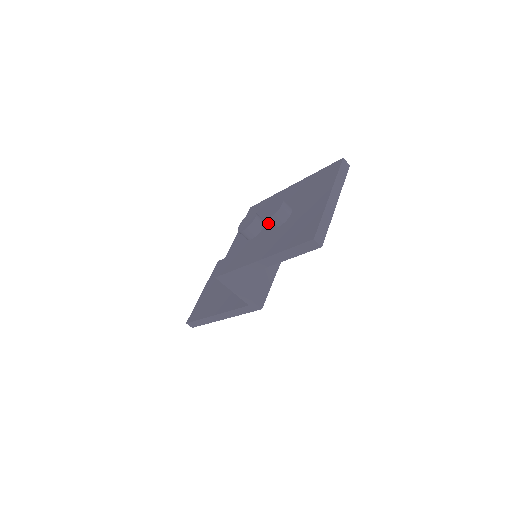
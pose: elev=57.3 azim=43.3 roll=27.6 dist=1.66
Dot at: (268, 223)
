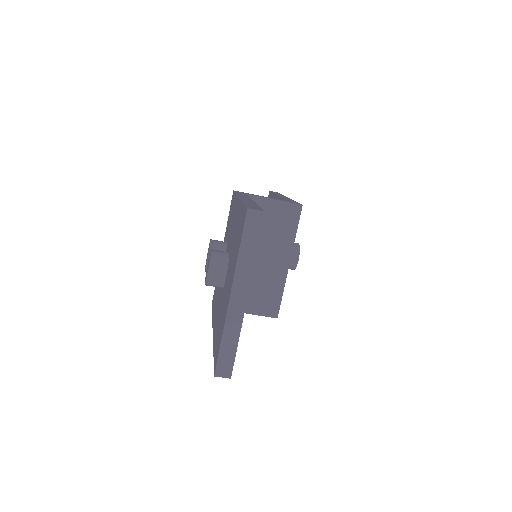
Dot at: occluded
